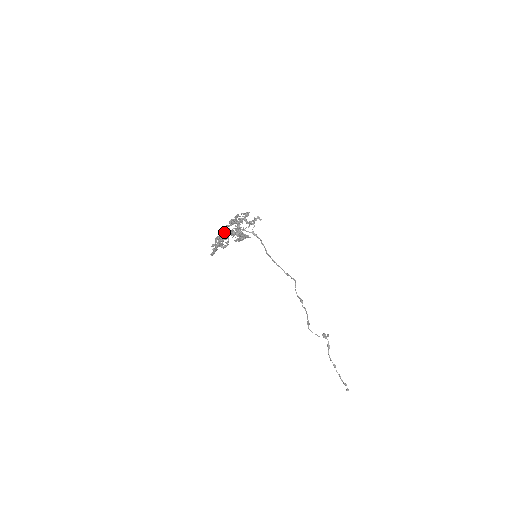
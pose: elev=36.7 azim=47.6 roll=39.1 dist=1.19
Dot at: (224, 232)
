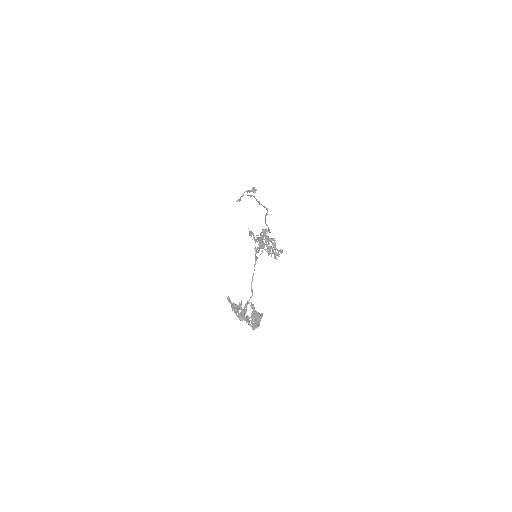
Dot at: occluded
